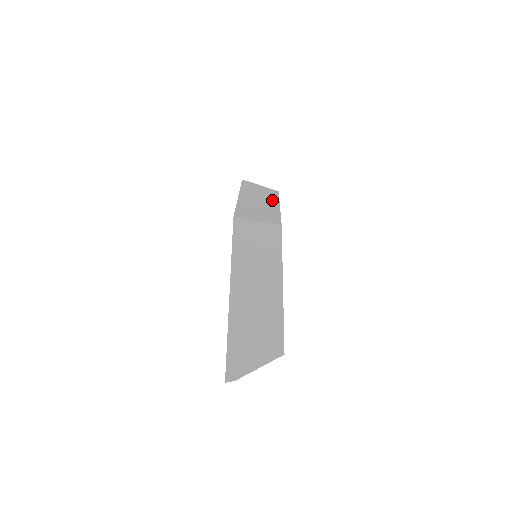
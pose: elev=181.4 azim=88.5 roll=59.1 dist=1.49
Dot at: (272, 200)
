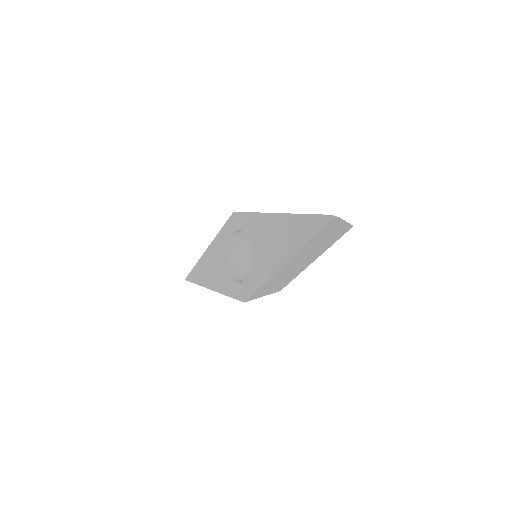
Dot at: occluded
